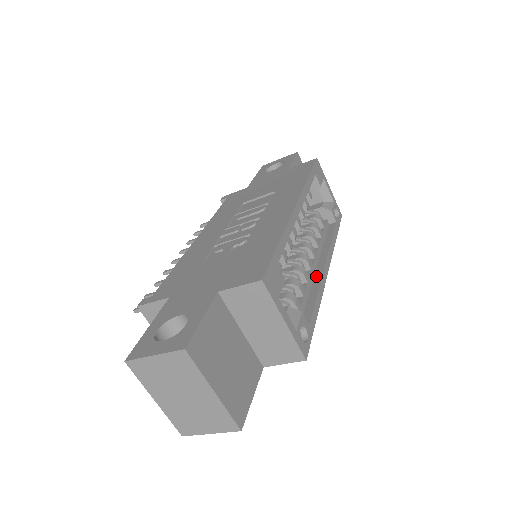
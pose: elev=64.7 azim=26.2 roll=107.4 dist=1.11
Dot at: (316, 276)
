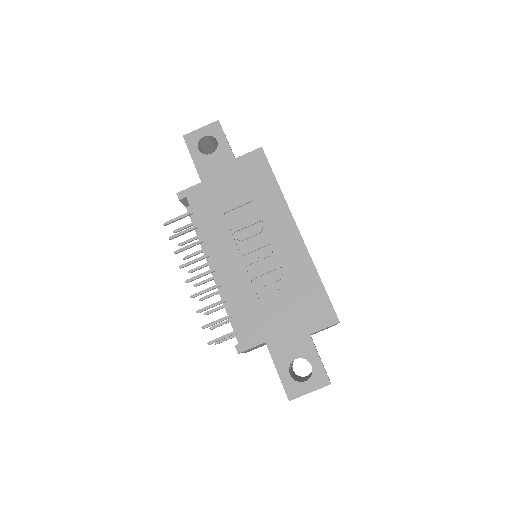
Dot at: occluded
